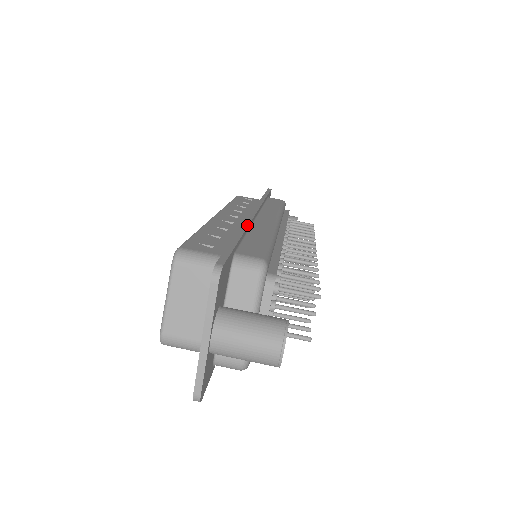
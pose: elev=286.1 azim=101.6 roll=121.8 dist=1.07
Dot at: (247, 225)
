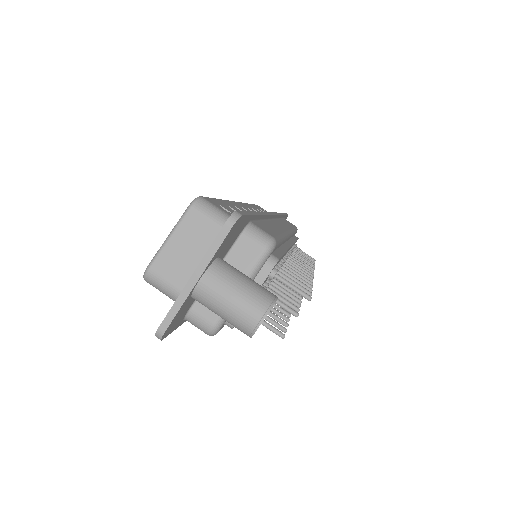
Dot at: (266, 214)
